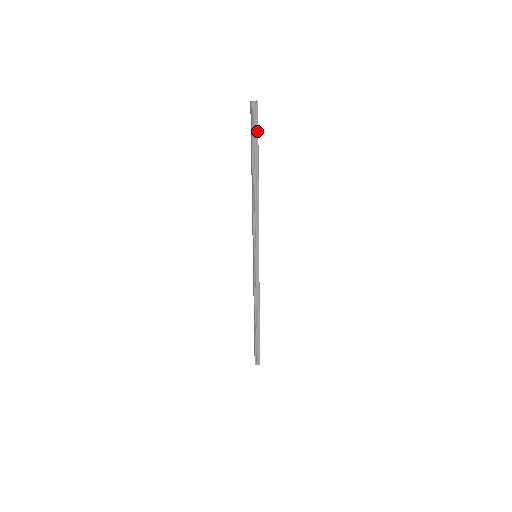
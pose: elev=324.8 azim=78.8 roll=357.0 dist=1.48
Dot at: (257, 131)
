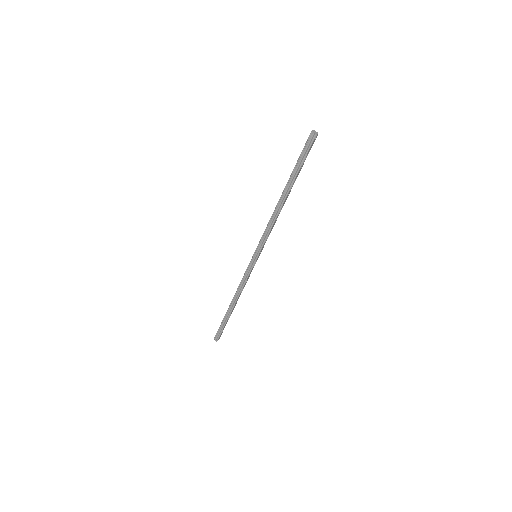
Dot at: (304, 157)
